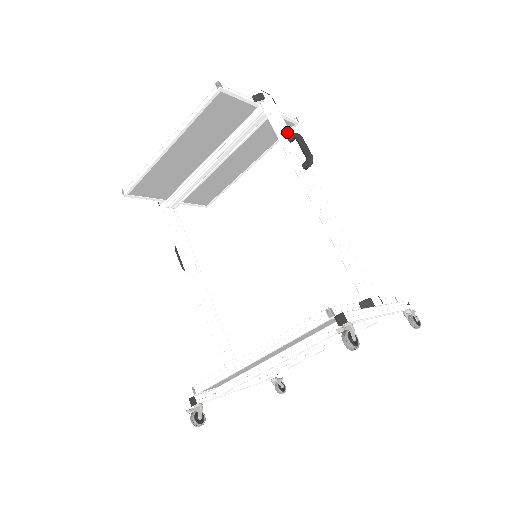
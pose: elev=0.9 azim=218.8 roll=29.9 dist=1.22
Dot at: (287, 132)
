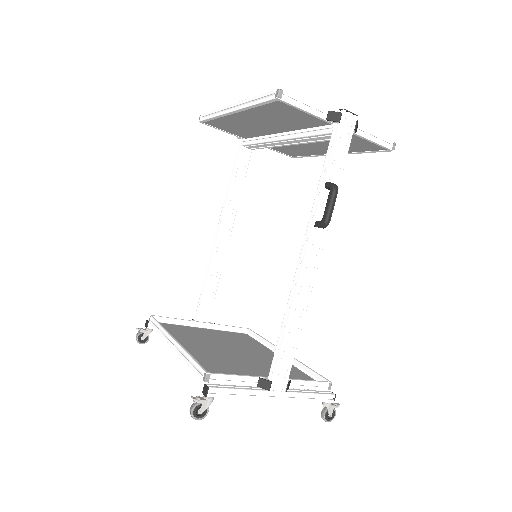
Dot at: (335, 174)
